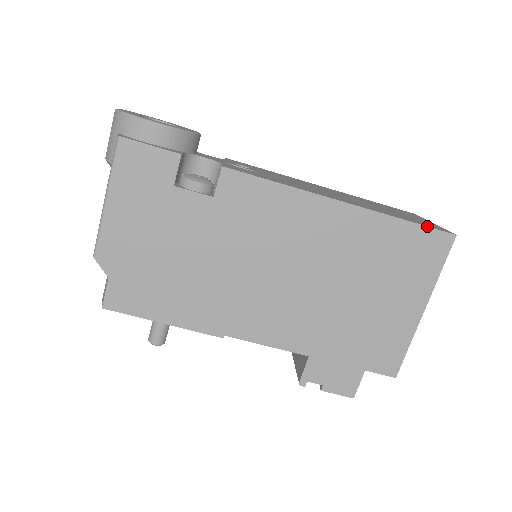
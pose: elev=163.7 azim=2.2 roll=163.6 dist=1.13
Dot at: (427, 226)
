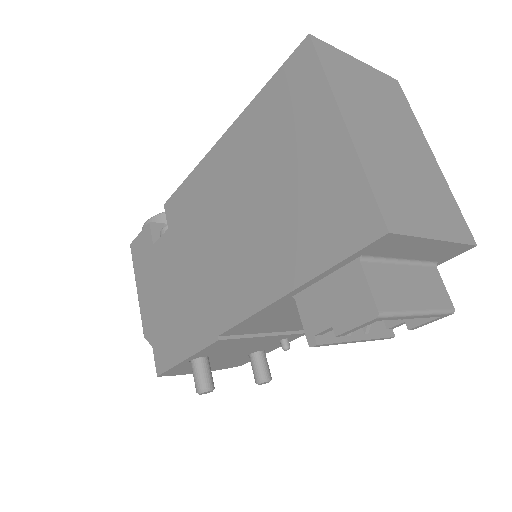
Dot at: (281, 66)
